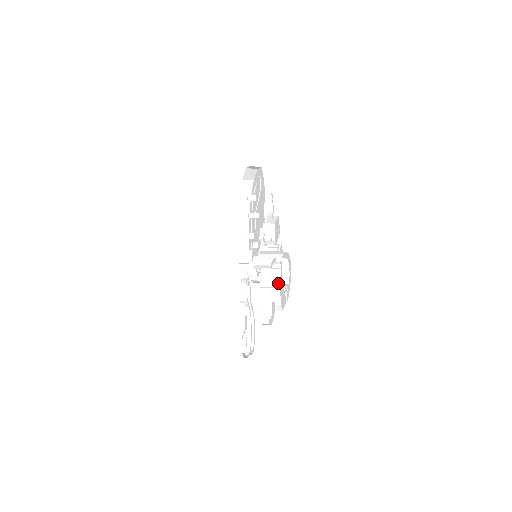
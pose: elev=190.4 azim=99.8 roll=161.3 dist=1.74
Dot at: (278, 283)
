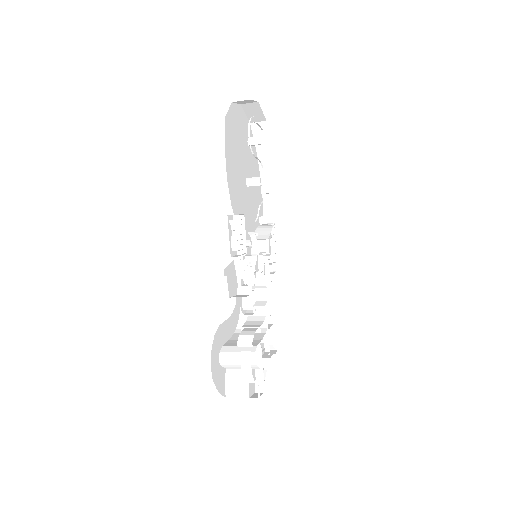
Dot at: occluded
